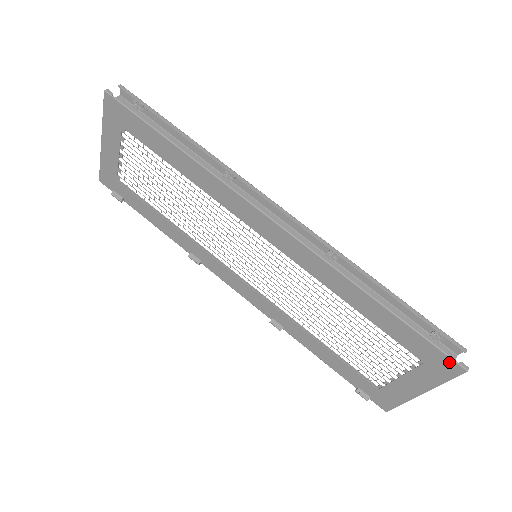
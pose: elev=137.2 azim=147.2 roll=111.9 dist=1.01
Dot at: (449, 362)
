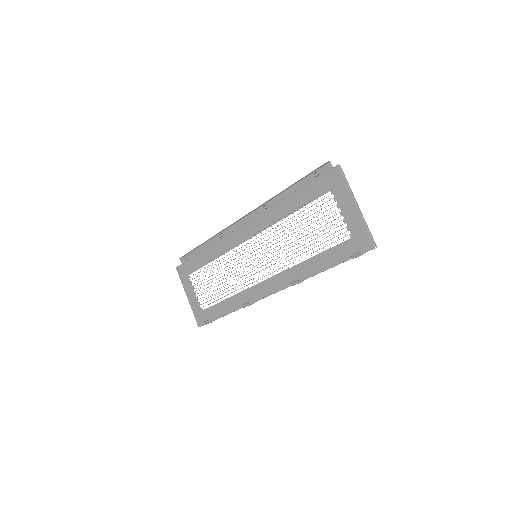
Dot at: (331, 173)
